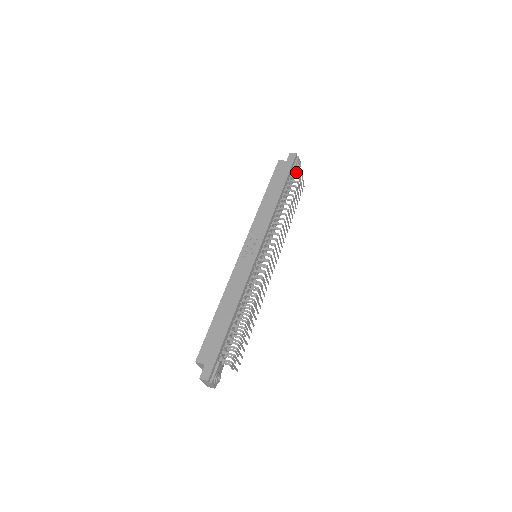
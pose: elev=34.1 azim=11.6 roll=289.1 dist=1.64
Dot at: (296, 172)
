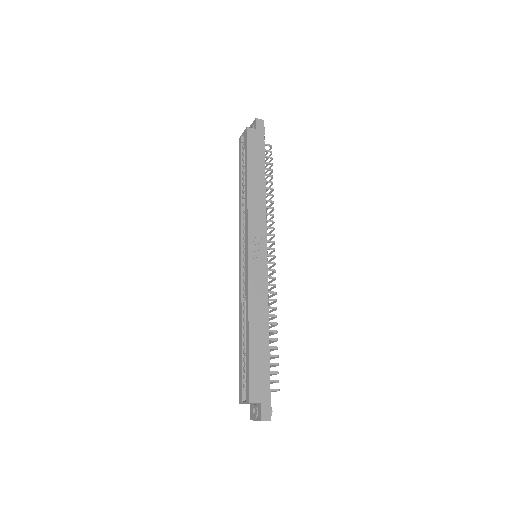
Dot at: (267, 145)
